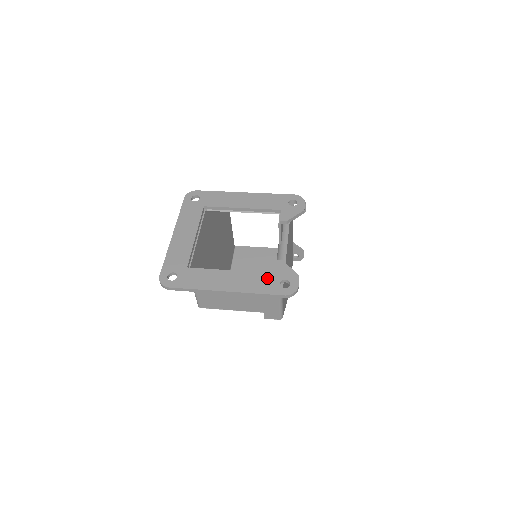
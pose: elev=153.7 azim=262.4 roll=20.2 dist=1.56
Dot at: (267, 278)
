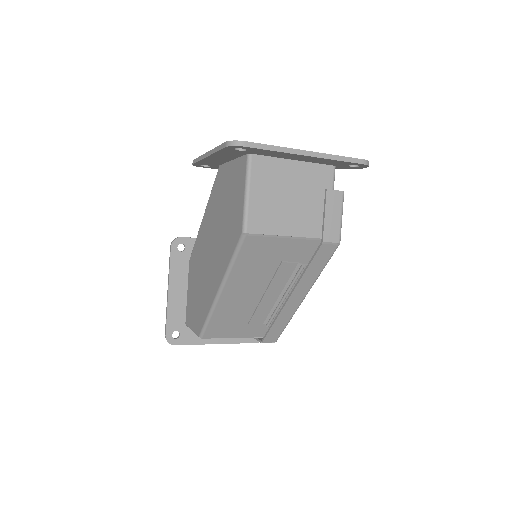
Dot at: occluded
